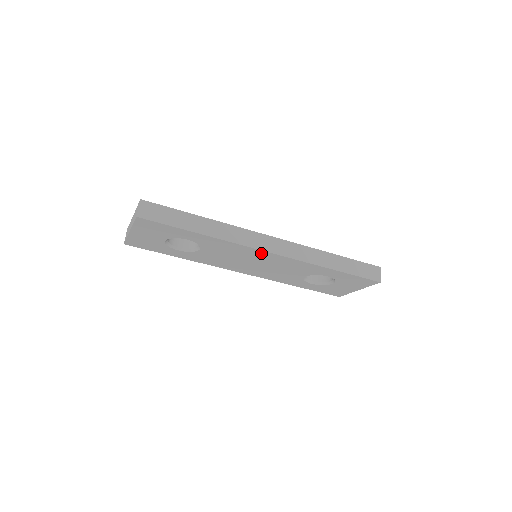
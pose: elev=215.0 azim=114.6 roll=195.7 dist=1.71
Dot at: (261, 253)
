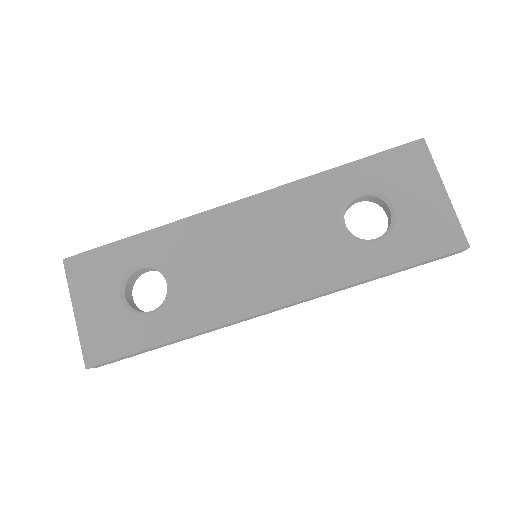
Dot at: (231, 214)
